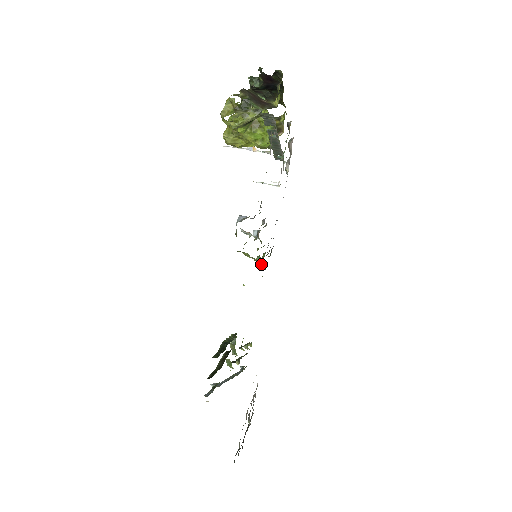
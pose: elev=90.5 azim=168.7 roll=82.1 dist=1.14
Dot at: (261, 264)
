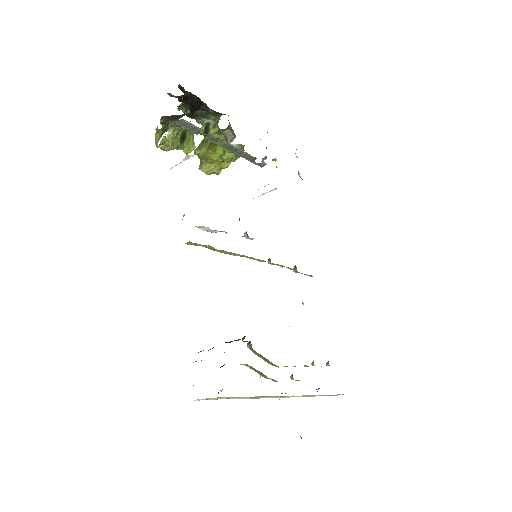
Dot at: (294, 270)
